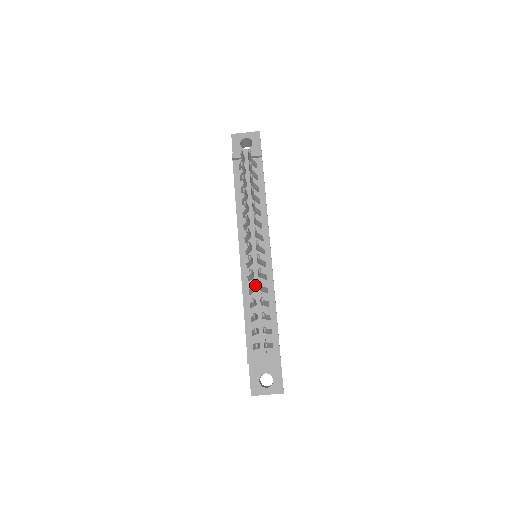
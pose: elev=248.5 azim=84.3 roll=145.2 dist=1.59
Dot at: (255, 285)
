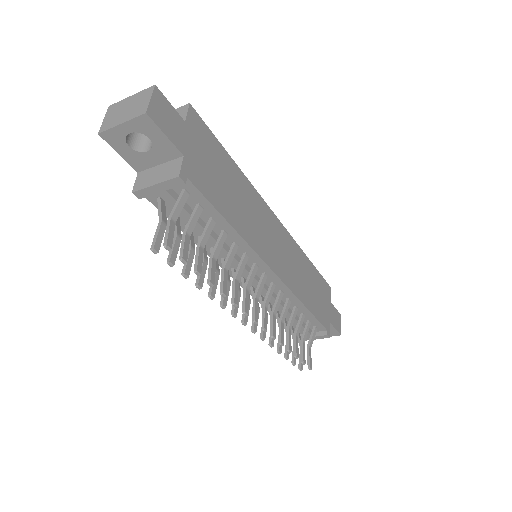
Dot at: (272, 304)
